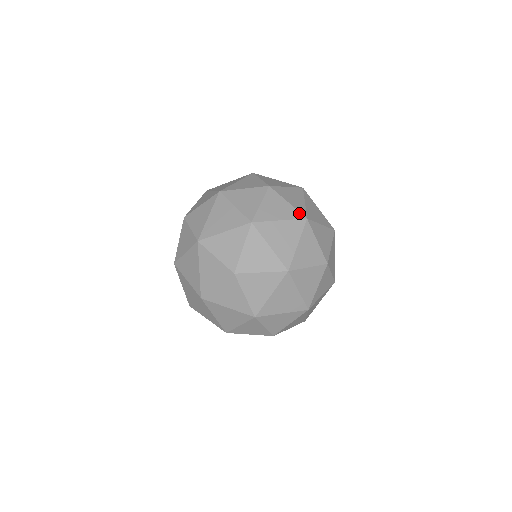
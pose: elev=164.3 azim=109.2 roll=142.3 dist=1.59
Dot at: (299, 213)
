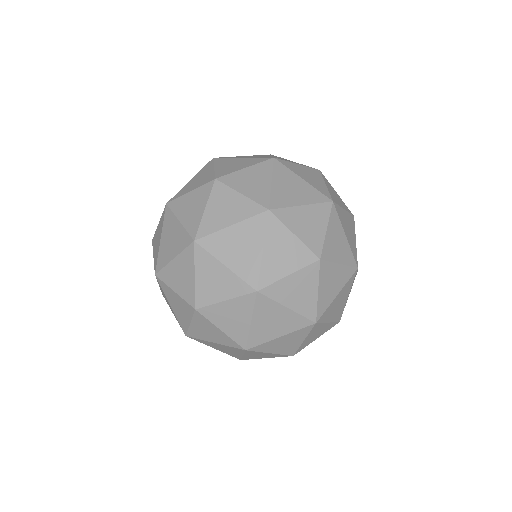
Dot at: (351, 268)
